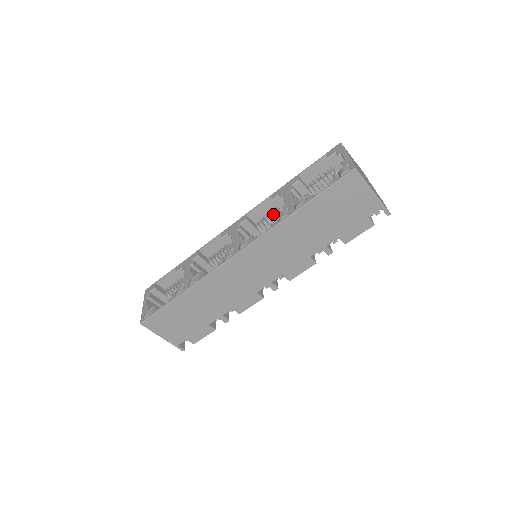
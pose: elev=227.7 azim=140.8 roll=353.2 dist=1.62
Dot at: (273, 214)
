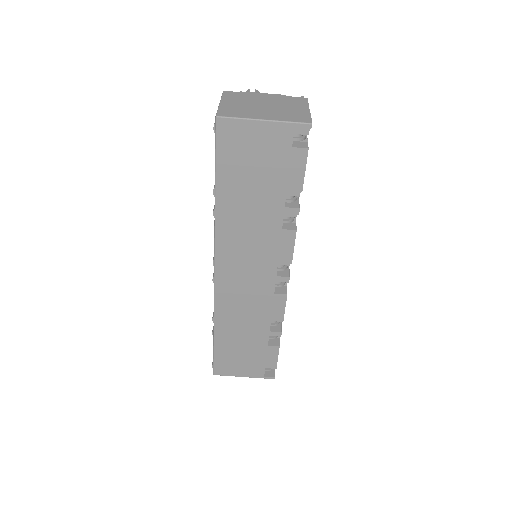
Dot at: occluded
